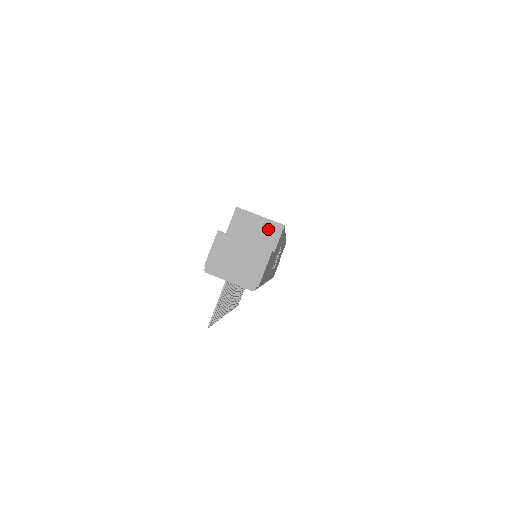
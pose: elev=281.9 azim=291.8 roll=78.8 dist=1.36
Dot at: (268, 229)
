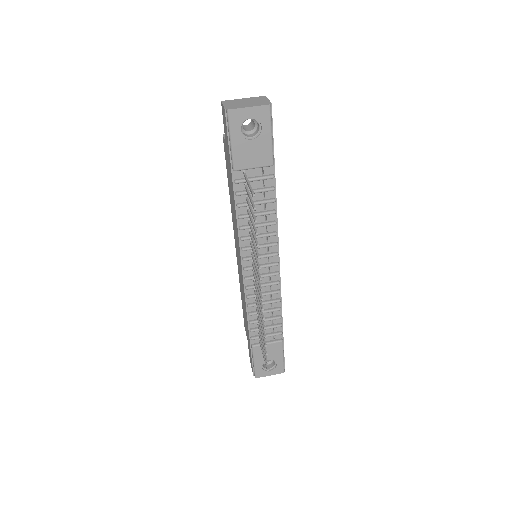
Dot at: occluded
